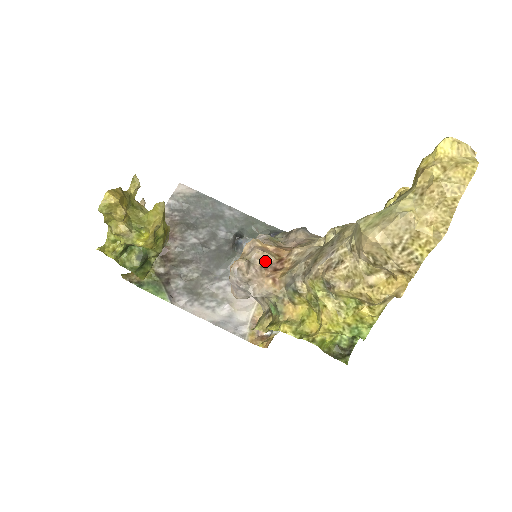
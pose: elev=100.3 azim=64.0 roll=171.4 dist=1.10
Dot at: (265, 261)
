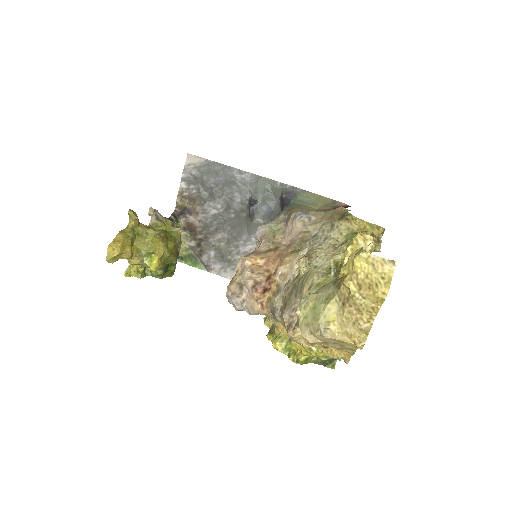
Dot at: (256, 280)
